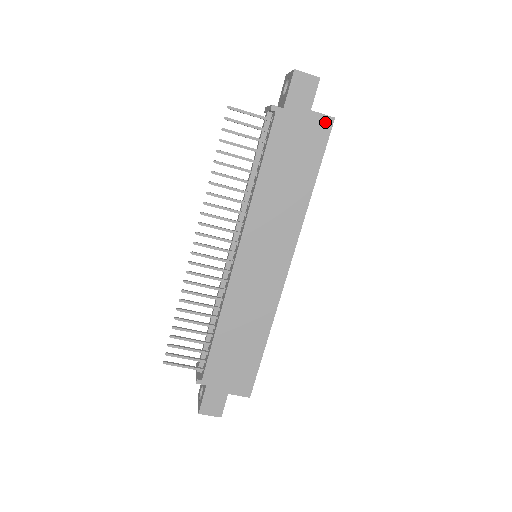
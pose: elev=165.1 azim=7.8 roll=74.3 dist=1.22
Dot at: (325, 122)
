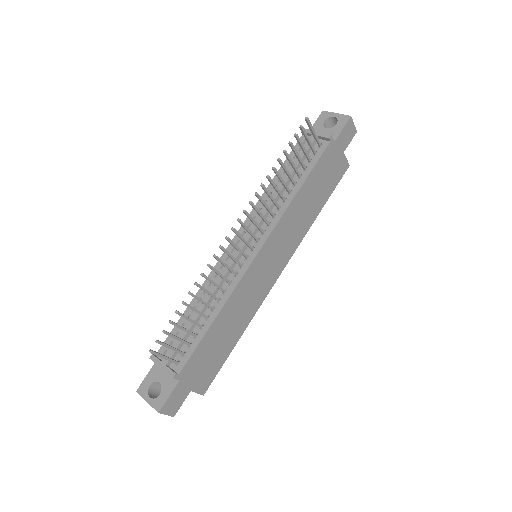
Dot at: (345, 166)
